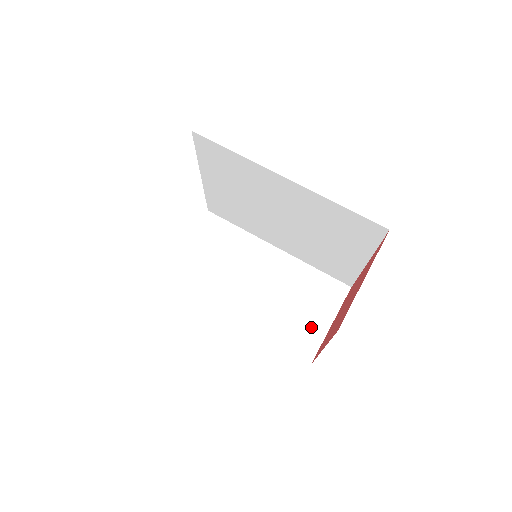
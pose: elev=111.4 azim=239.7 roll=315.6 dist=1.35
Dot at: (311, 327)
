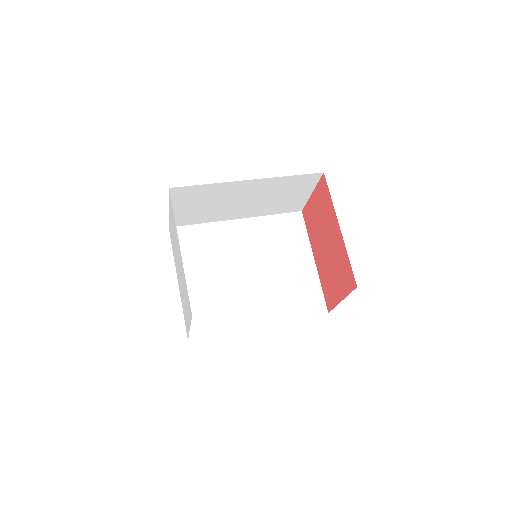
Dot at: occluded
